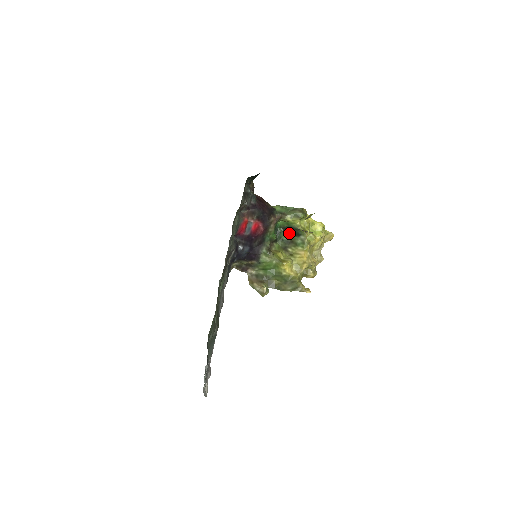
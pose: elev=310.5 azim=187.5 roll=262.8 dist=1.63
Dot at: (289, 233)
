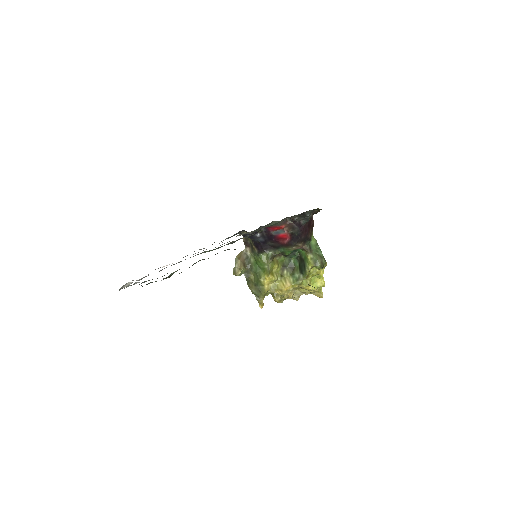
Dot at: (299, 262)
